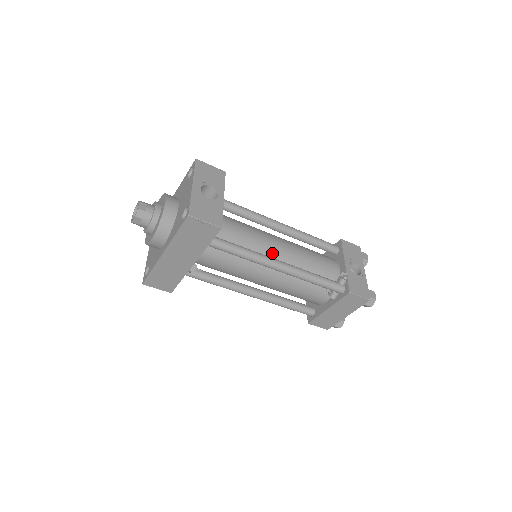
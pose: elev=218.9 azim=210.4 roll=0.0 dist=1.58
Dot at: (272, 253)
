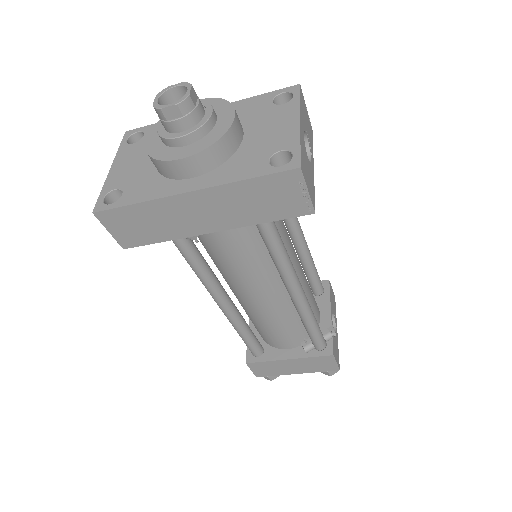
Dot at: occluded
